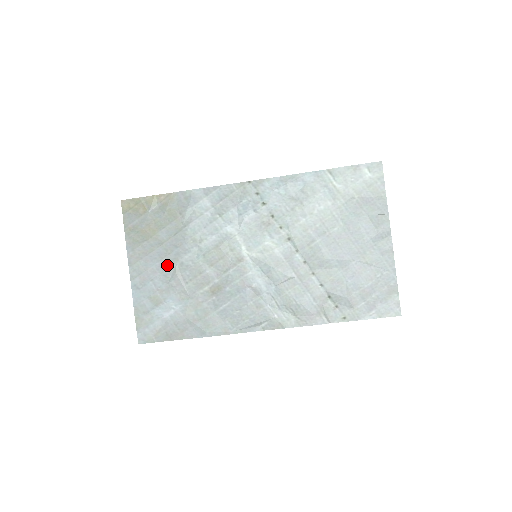
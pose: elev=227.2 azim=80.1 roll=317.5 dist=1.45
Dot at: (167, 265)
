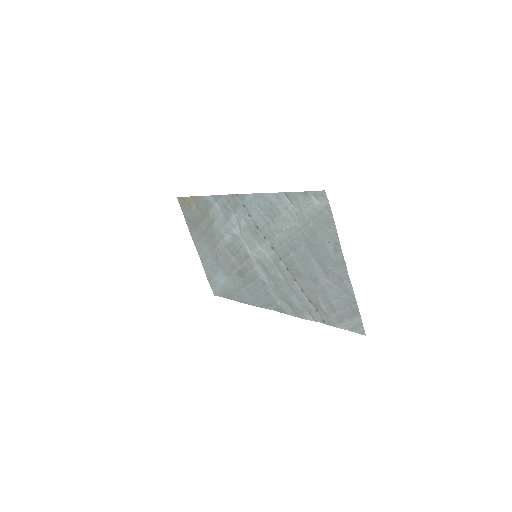
Dot at: (212, 249)
